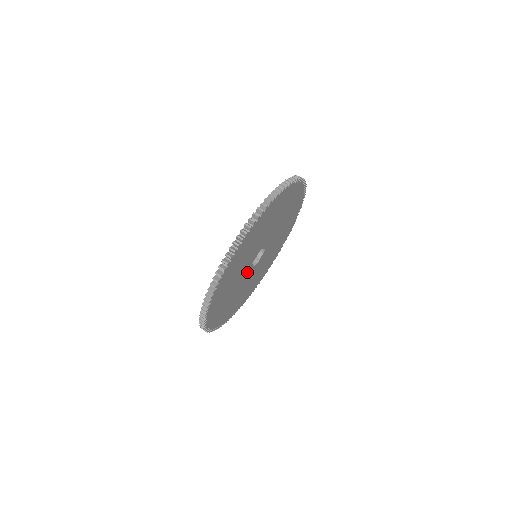
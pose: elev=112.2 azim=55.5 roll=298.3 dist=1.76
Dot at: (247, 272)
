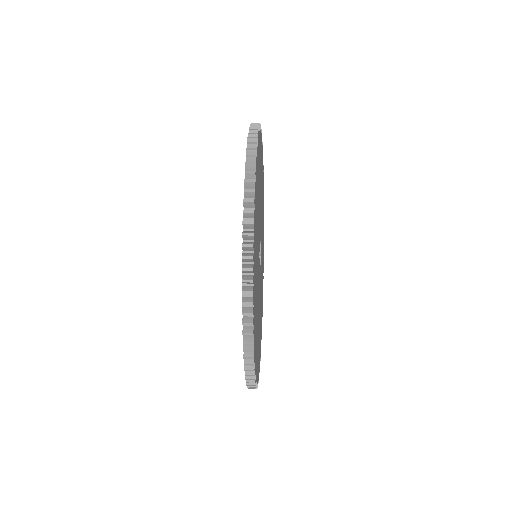
Dot at: occluded
